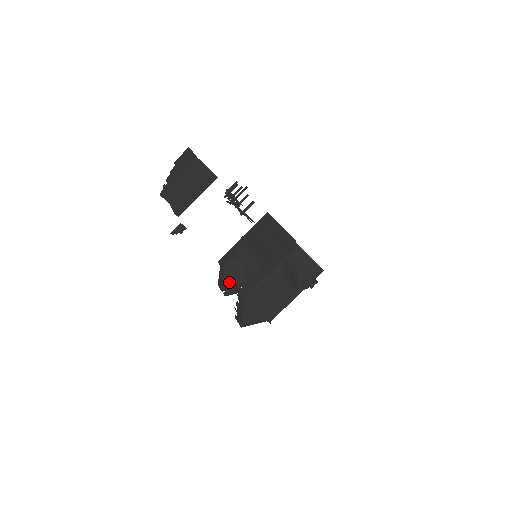
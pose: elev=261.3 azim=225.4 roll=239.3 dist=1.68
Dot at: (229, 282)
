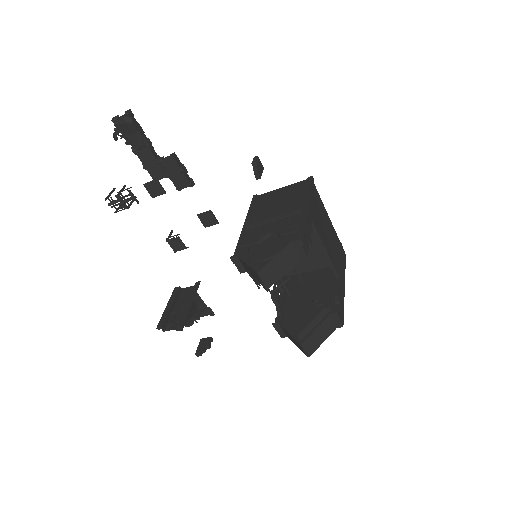
Dot at: occluded
